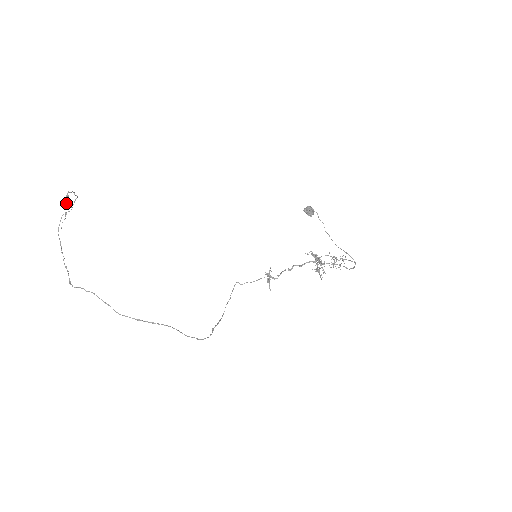
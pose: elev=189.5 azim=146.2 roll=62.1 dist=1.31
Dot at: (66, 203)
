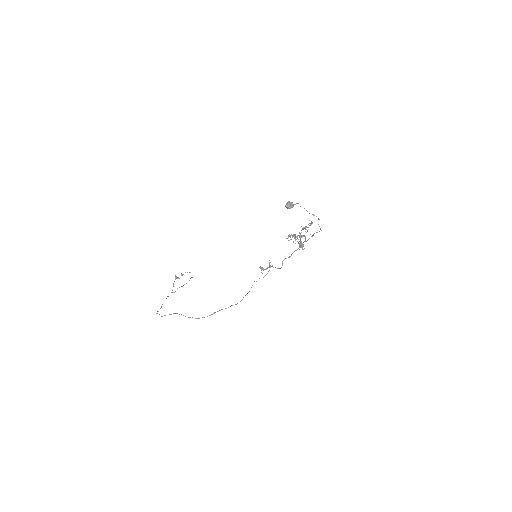
Dot at: (176, 277)
